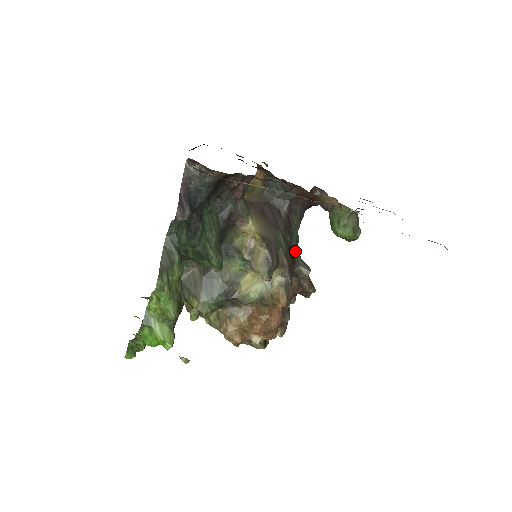
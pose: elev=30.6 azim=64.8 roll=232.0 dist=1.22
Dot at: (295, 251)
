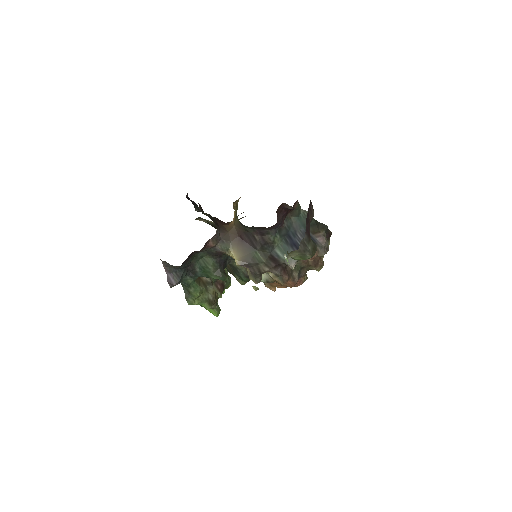
Dot at: (279, 254)
